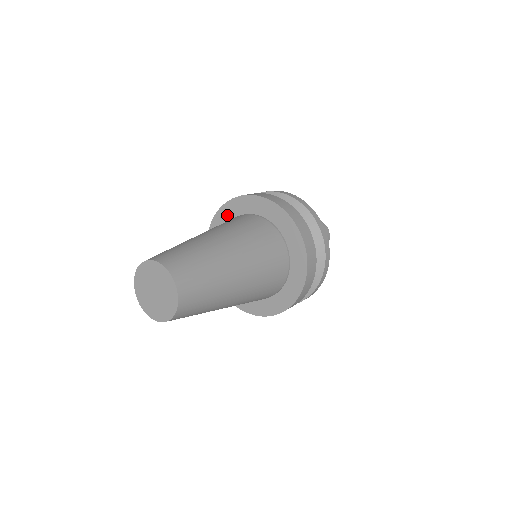
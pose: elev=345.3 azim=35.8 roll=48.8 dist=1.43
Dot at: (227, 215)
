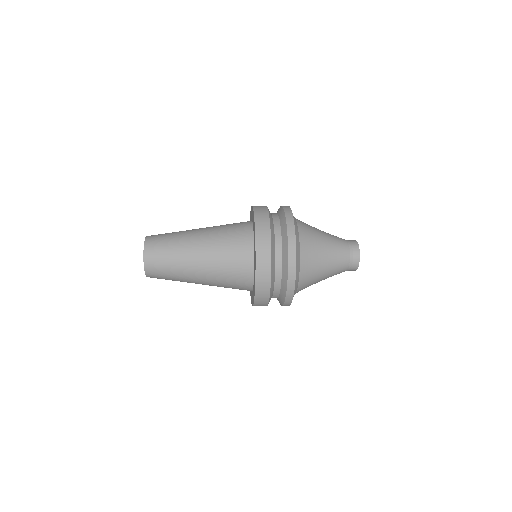
Dot at: occluded
